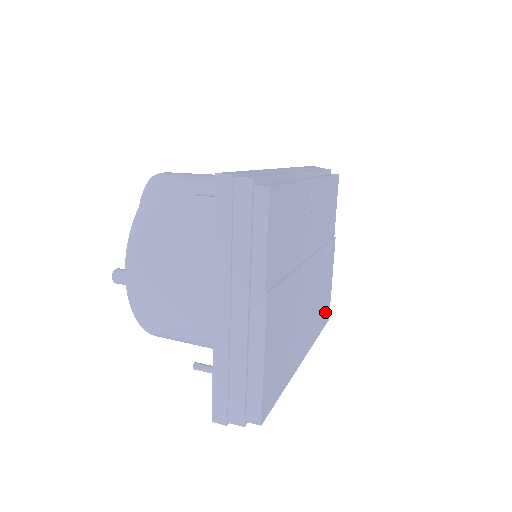
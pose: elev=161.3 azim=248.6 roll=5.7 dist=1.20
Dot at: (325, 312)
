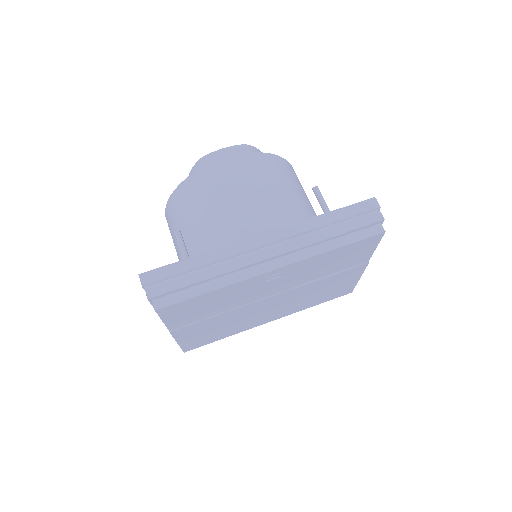
Dot at: (336, 294)
